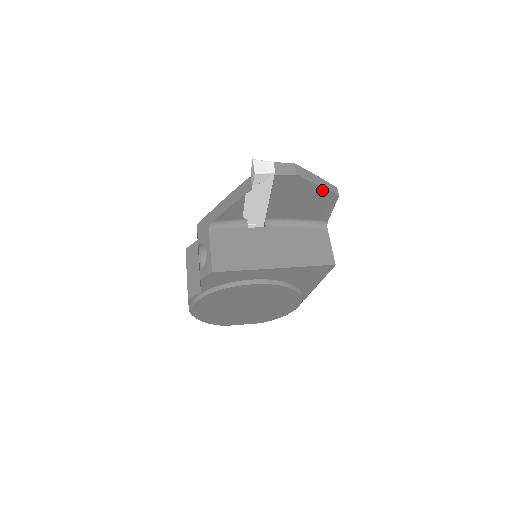
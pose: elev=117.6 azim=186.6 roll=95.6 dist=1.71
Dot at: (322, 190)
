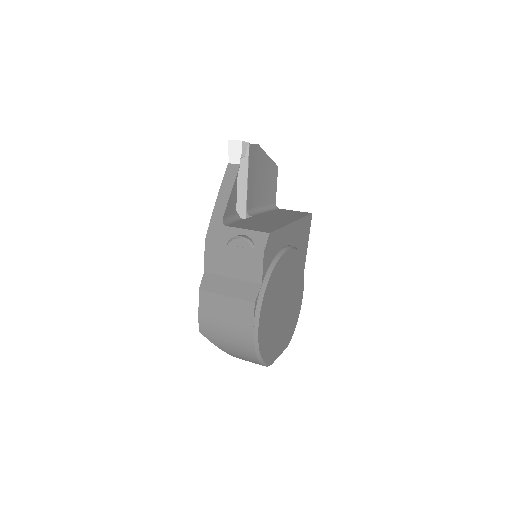
Dot at: (270, 162)
